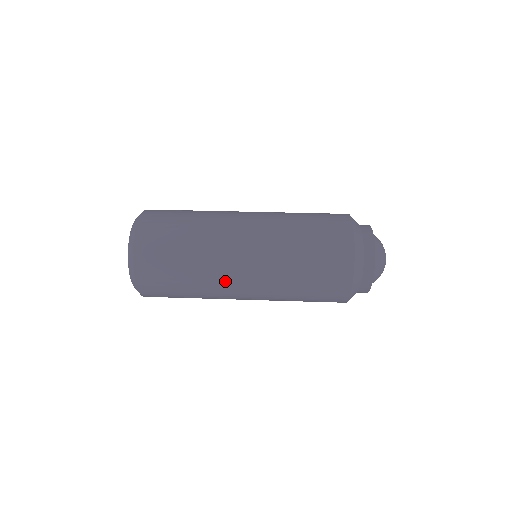
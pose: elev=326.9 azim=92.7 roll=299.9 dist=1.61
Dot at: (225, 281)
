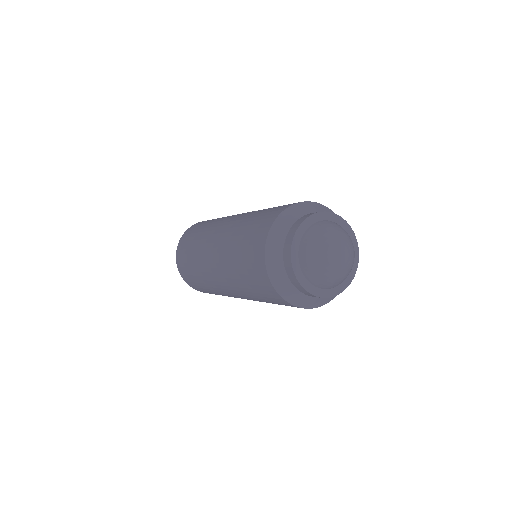
Dot at: (208, 240)
